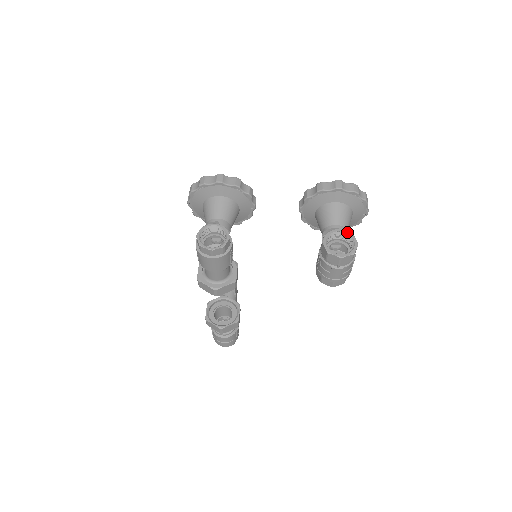
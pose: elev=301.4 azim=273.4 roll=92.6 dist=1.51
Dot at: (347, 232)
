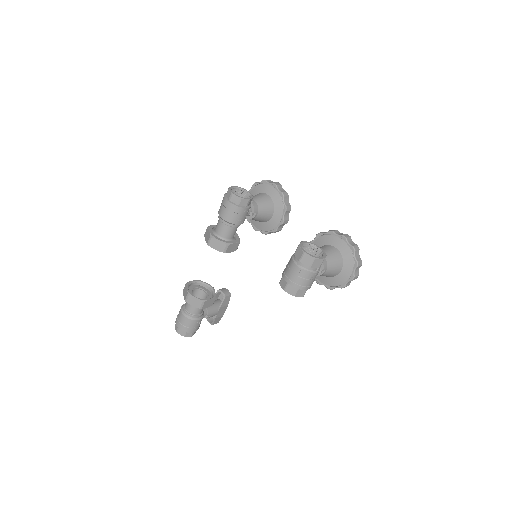
Dot at: (324, 252)
